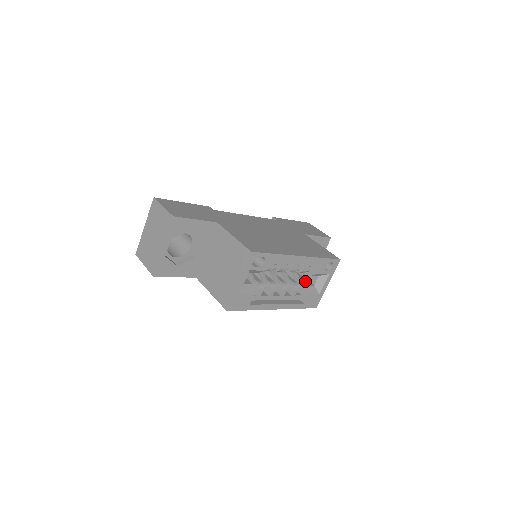
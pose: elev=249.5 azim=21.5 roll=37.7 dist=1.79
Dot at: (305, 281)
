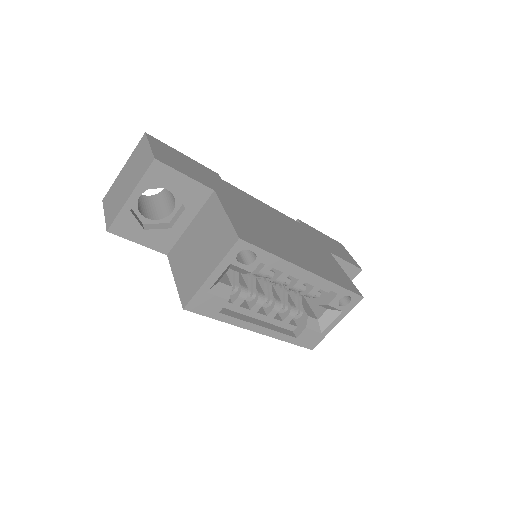
Dot at: (308, 310)
